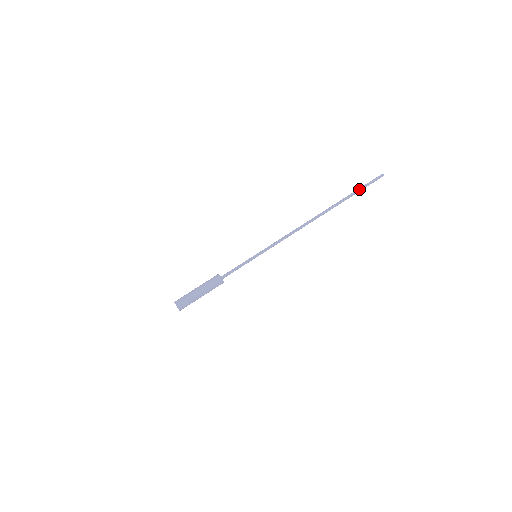
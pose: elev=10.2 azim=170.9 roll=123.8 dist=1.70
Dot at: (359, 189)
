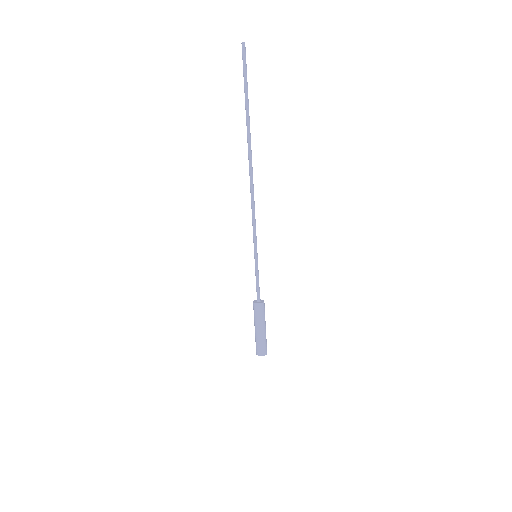
Dot at: (245, 90)
